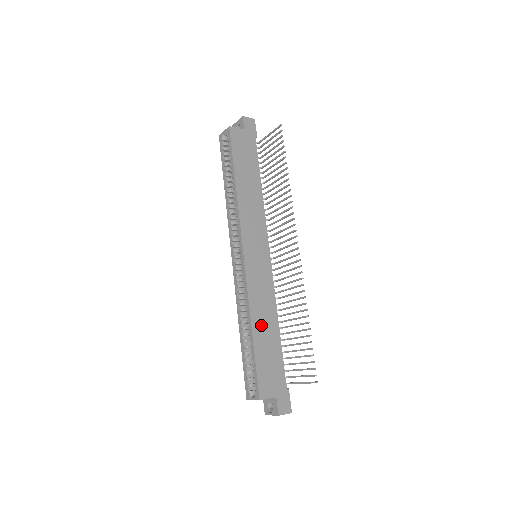
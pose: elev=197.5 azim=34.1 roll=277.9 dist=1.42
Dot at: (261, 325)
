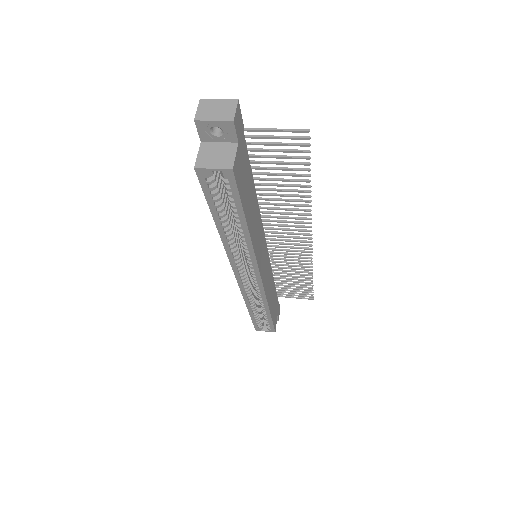
Dot at: (271, 299)
